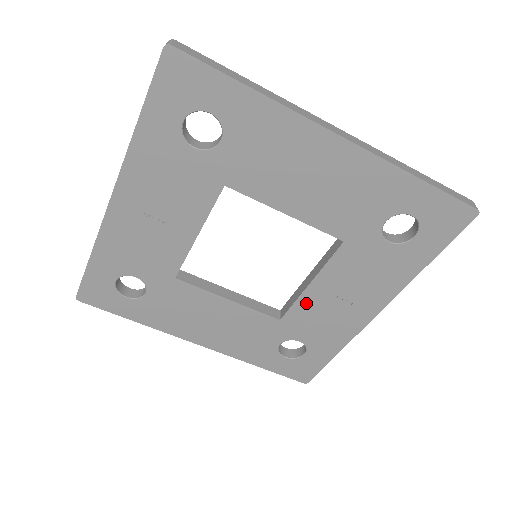
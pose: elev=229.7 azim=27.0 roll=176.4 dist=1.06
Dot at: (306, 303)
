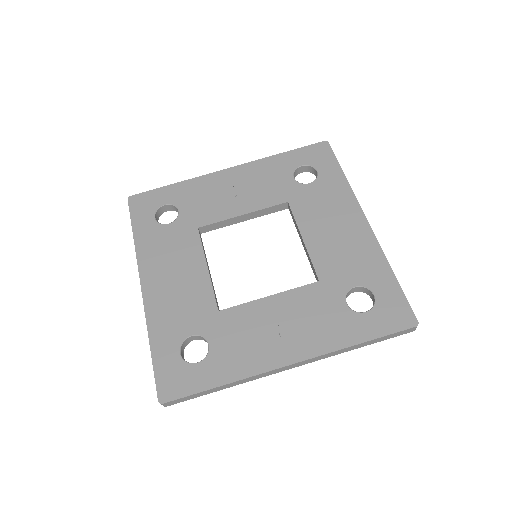
Dot at: (251, 311)
